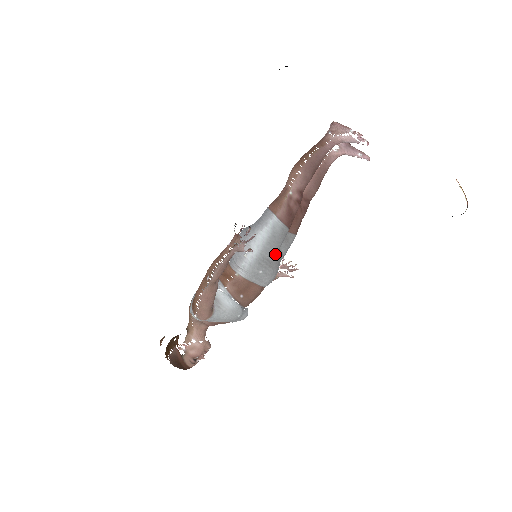
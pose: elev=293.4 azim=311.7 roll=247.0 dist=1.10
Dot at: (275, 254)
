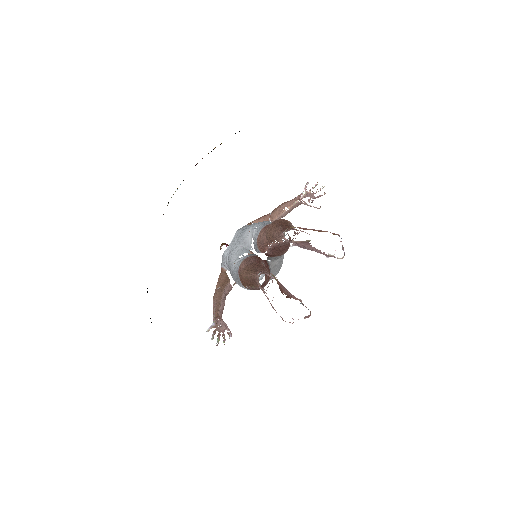
Dot at: occluded
